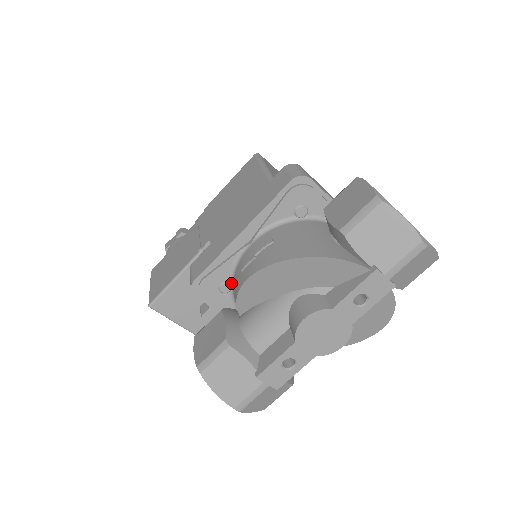
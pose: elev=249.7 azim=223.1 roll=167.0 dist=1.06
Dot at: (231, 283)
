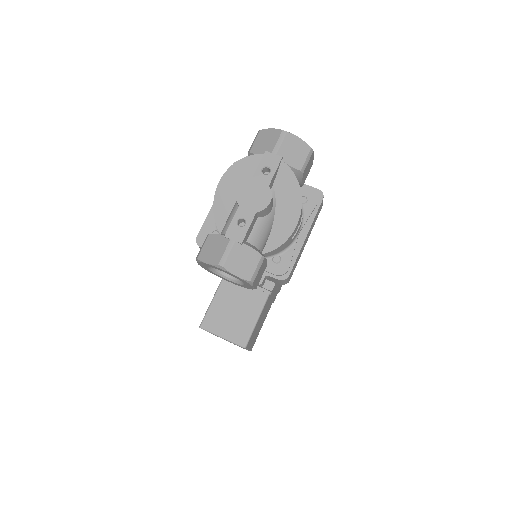
Dot at: occluded
